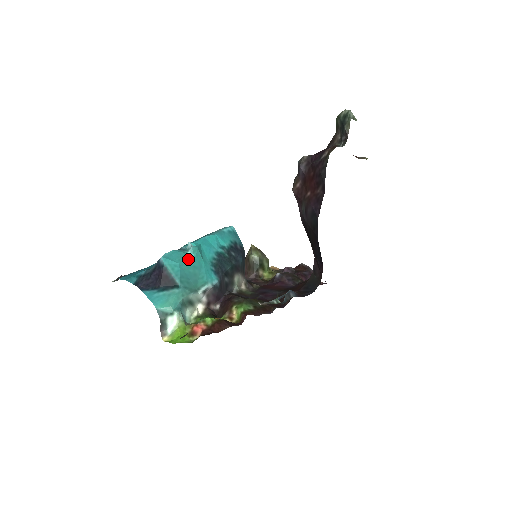
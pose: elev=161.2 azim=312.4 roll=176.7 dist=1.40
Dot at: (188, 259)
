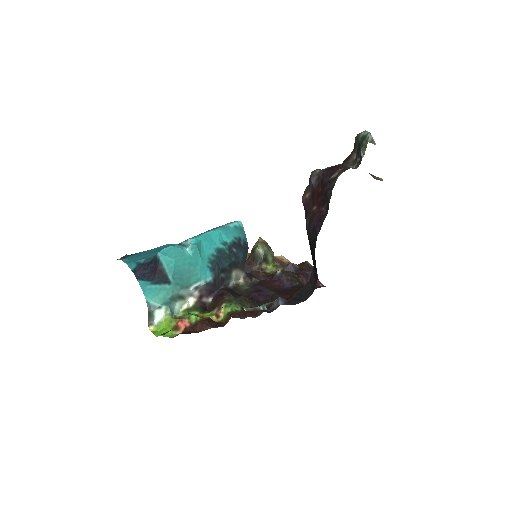
Dot at: (185, 256)
